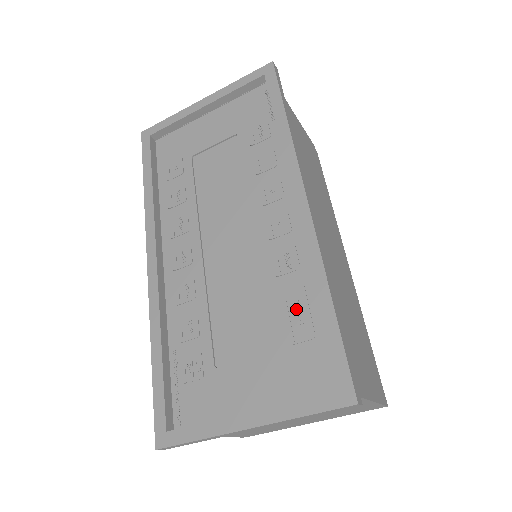
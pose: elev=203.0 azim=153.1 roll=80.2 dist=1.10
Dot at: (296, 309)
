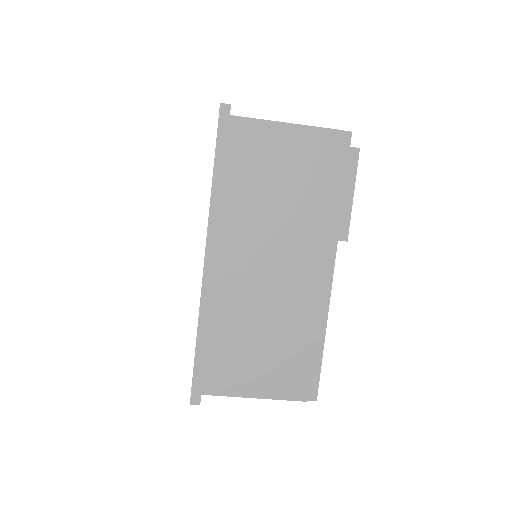
Dot at: occluded
